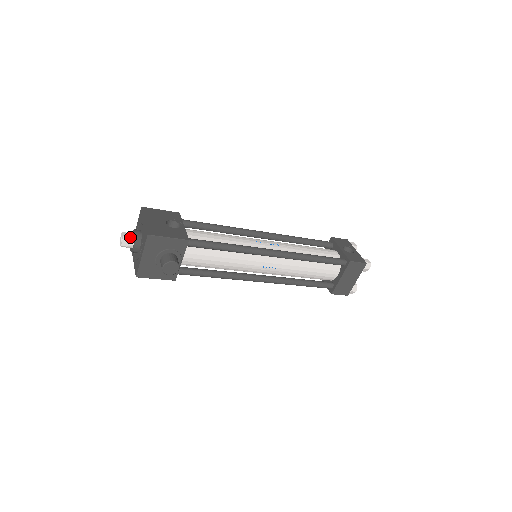
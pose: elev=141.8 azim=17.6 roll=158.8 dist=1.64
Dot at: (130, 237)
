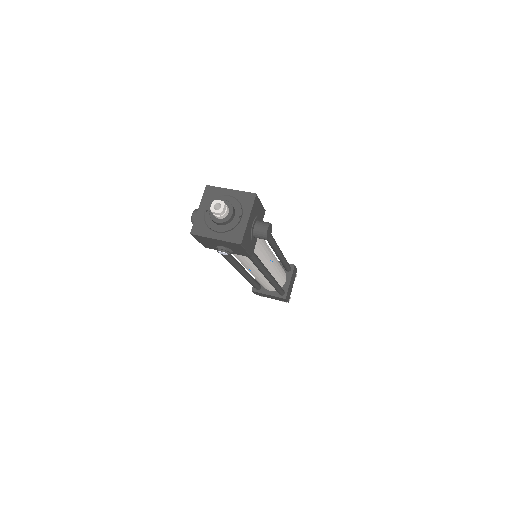
Dot at: (226, 204)
